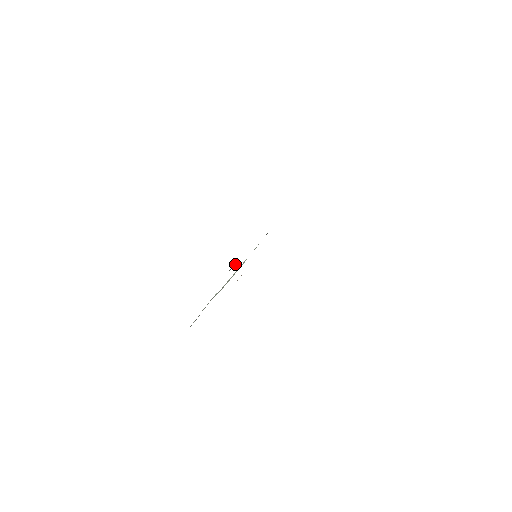
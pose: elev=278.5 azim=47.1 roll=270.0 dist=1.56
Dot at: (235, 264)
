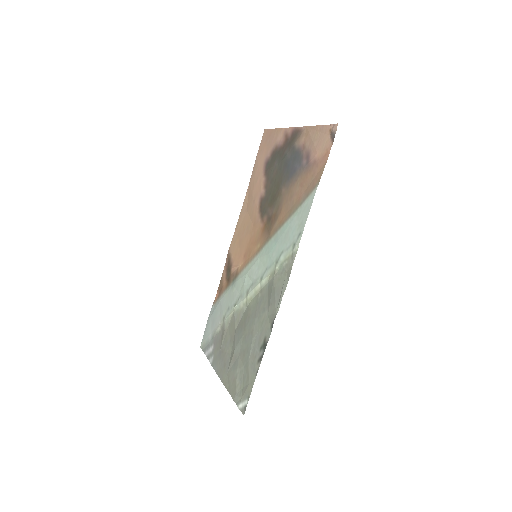
Dot at: occluded
